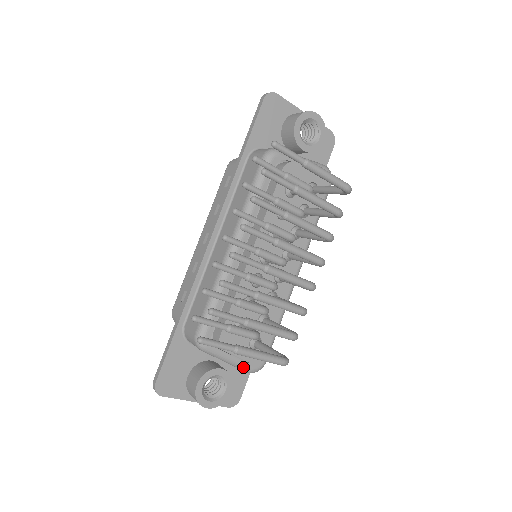
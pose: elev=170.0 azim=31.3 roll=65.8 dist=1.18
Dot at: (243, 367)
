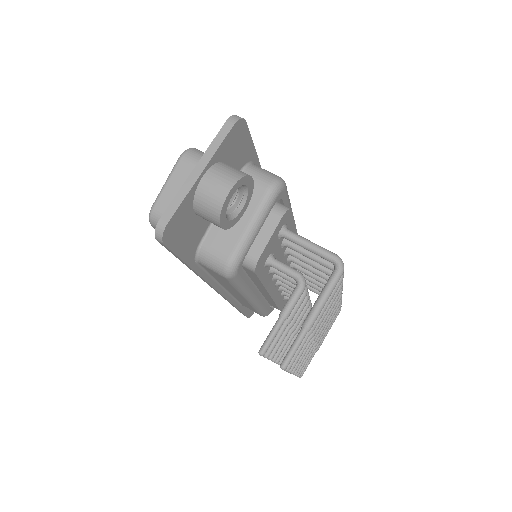
Dot at: occluded
